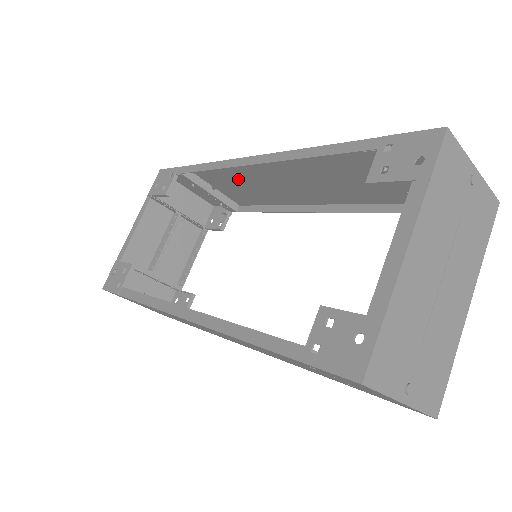
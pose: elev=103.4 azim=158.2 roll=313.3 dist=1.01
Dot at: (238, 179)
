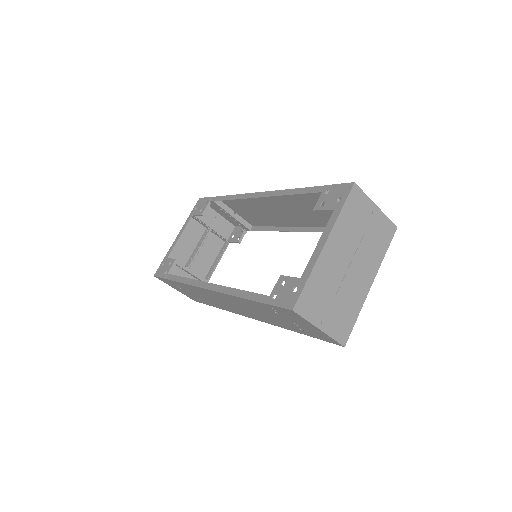
Dot at: (250, 207)
